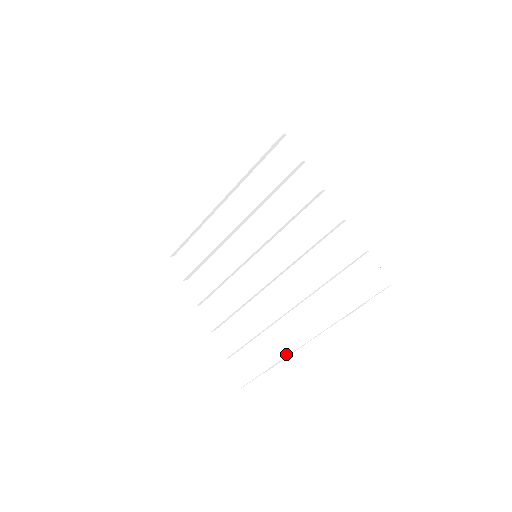
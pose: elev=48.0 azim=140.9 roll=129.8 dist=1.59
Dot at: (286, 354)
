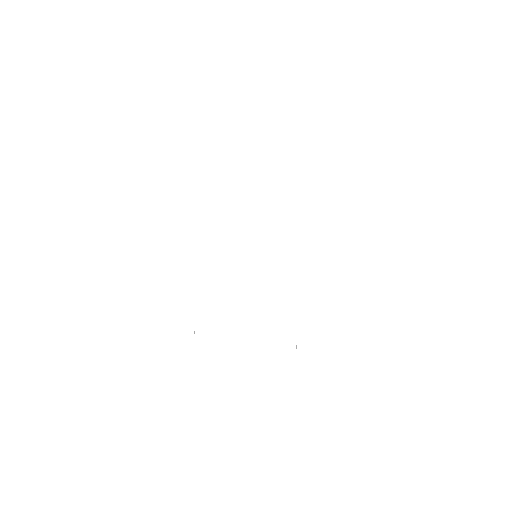
Dot at: (213, 326)
